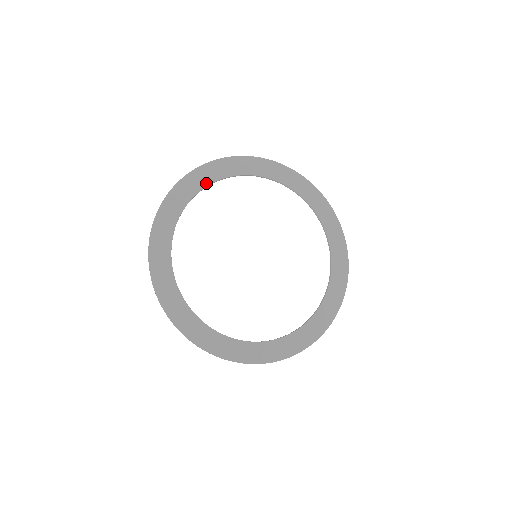
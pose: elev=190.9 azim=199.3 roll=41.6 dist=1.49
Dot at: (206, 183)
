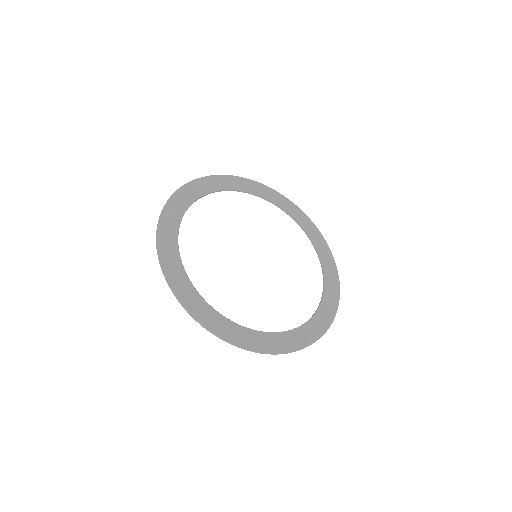
Dot at: (196, 196)
